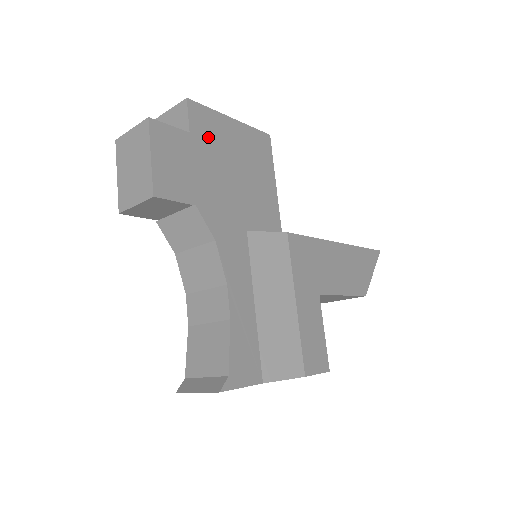
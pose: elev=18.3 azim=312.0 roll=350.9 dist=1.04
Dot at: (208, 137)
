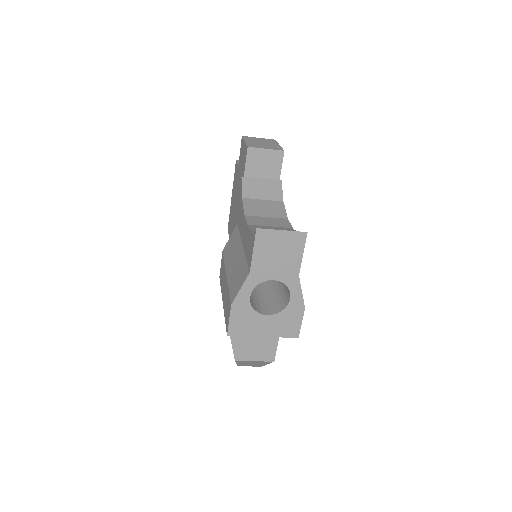
Dot at: occluded
